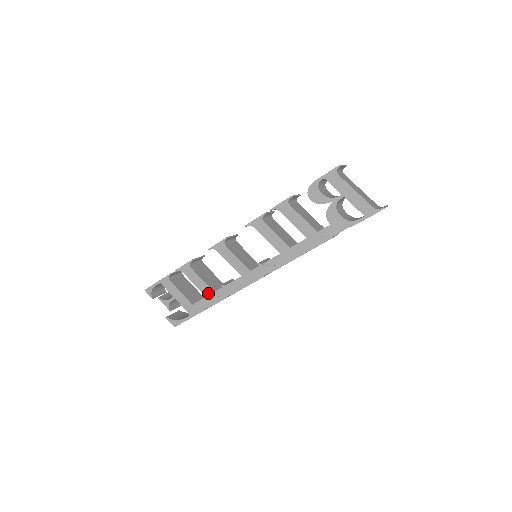
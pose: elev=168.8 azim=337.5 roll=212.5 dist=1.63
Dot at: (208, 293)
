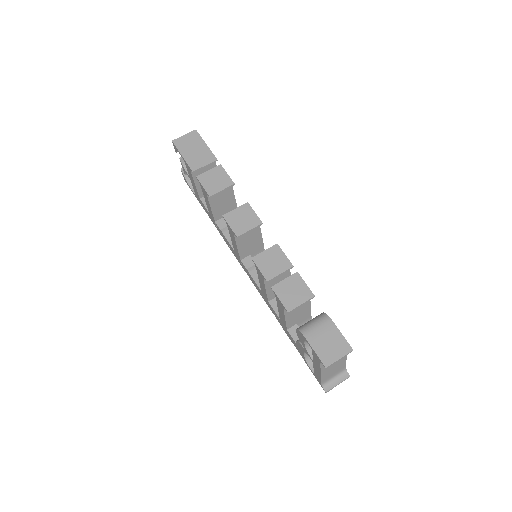
Dot at: (211, 215)
